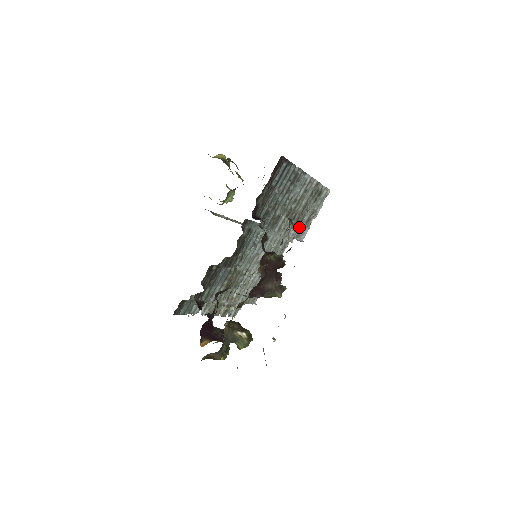
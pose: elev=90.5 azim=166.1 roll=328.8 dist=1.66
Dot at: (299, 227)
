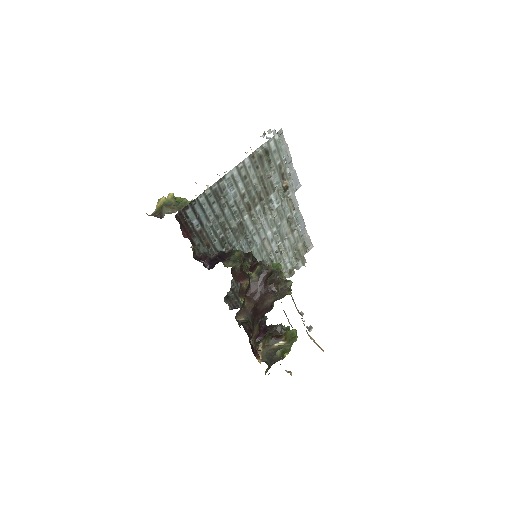
Dot at: (278, 191)
